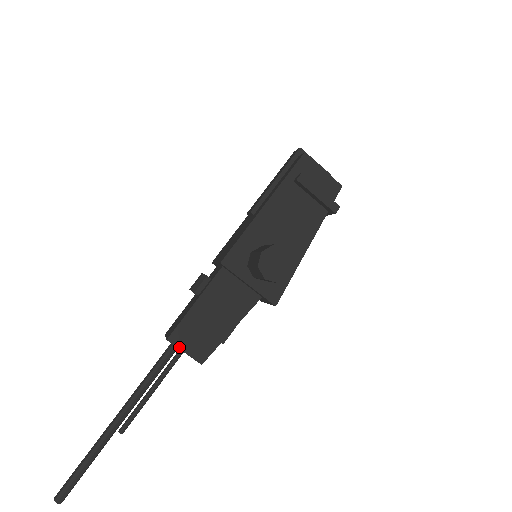
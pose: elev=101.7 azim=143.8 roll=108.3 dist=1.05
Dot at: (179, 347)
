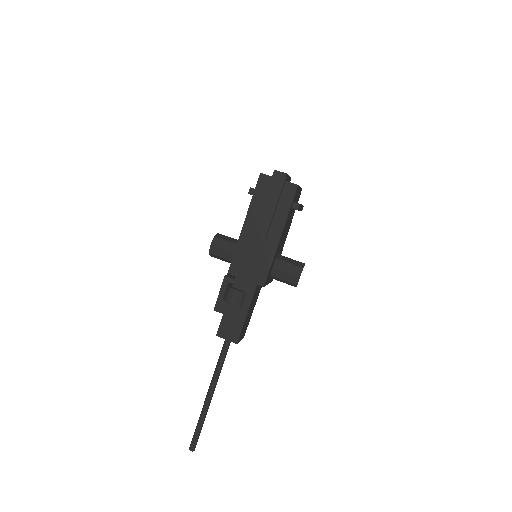
Dot at: occluded
